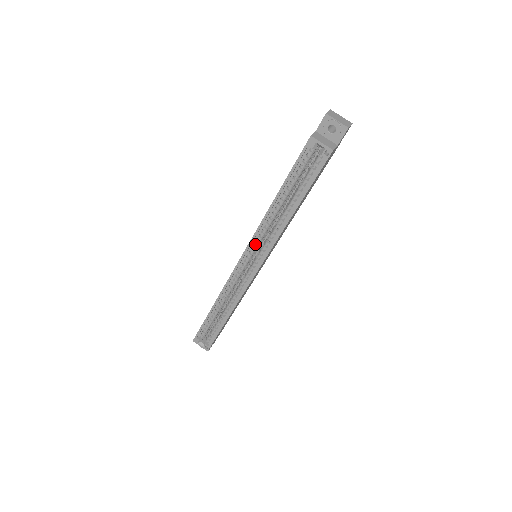
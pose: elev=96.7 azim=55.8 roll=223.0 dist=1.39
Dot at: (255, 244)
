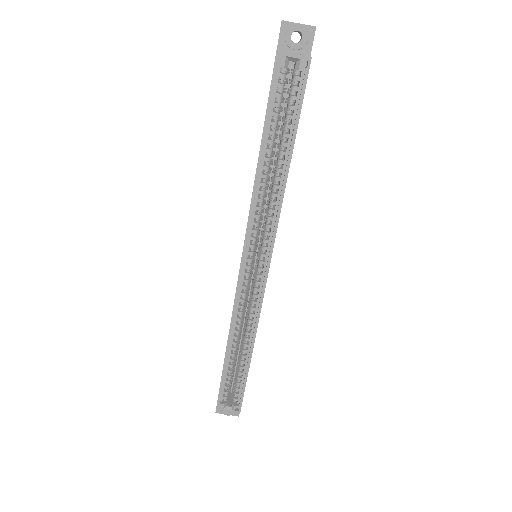
Dot at: (253, 235)
